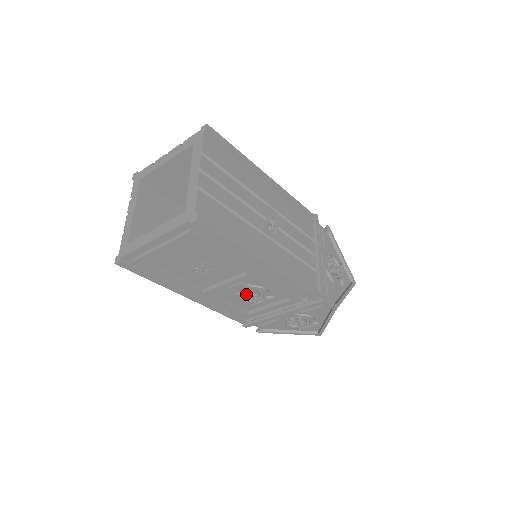
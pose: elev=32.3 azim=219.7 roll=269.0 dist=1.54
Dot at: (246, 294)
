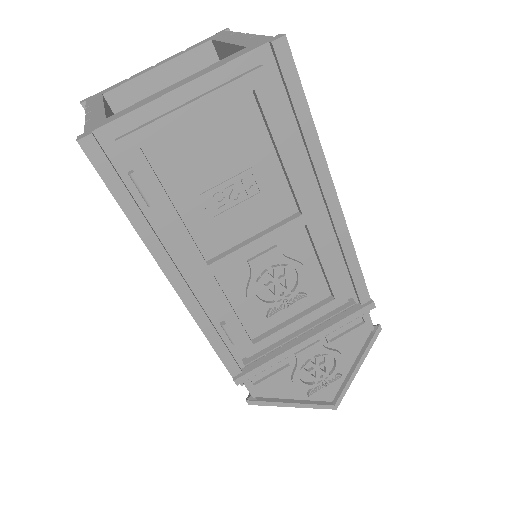
Dot at: (271, 281)
